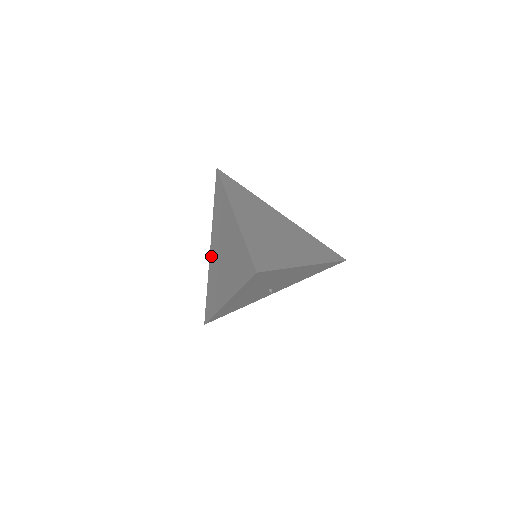
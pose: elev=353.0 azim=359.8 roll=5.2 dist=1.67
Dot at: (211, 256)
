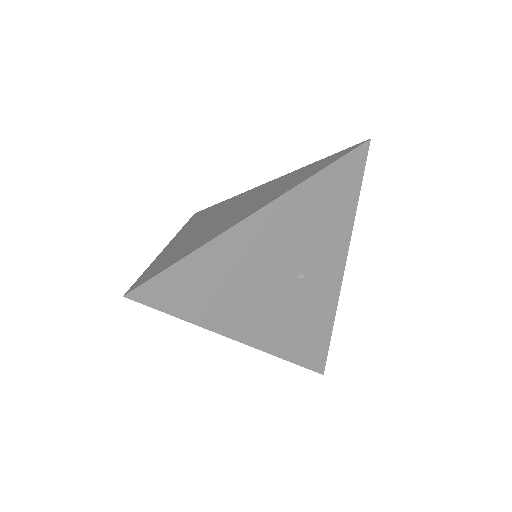
Dot at: occluded
